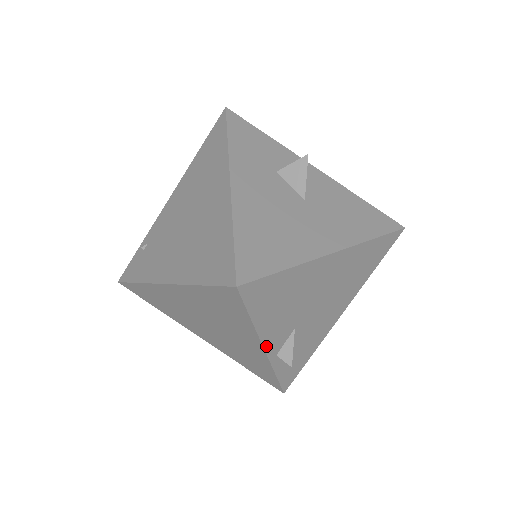
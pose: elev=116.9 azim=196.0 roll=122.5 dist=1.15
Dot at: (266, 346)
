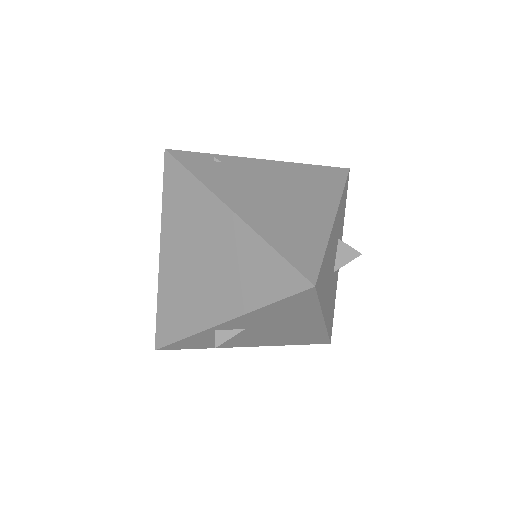
Dot at: (230, 321)
